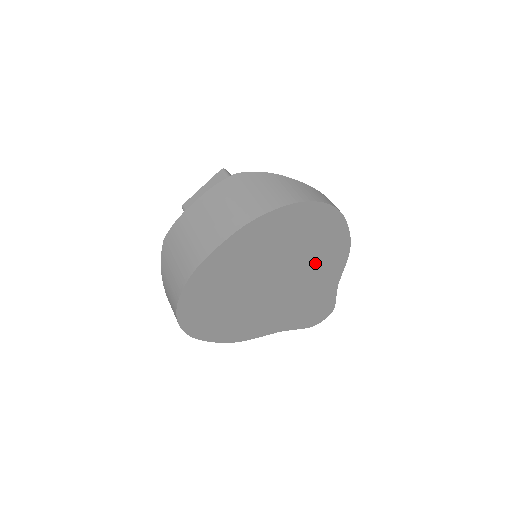
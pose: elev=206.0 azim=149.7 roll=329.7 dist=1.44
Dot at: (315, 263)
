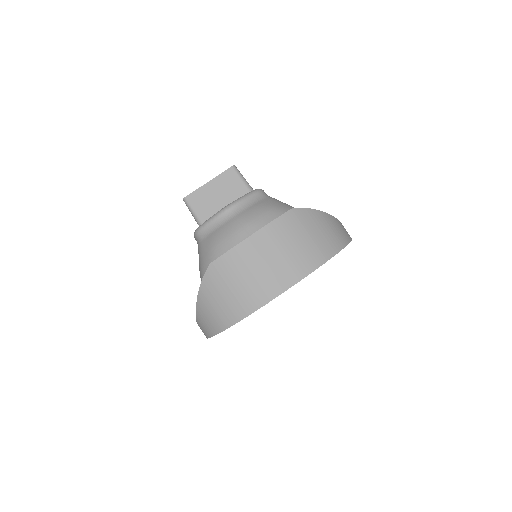
Dot at: occluded
